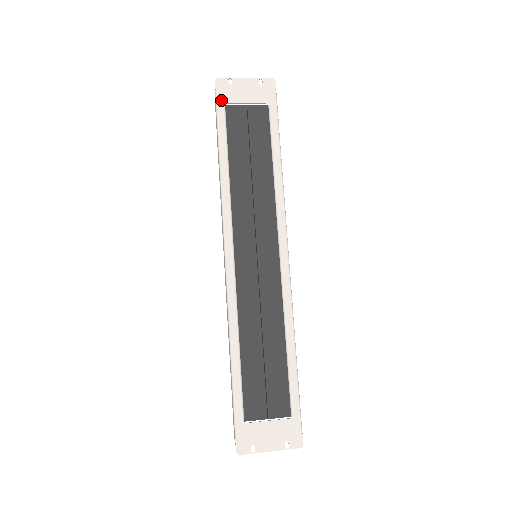
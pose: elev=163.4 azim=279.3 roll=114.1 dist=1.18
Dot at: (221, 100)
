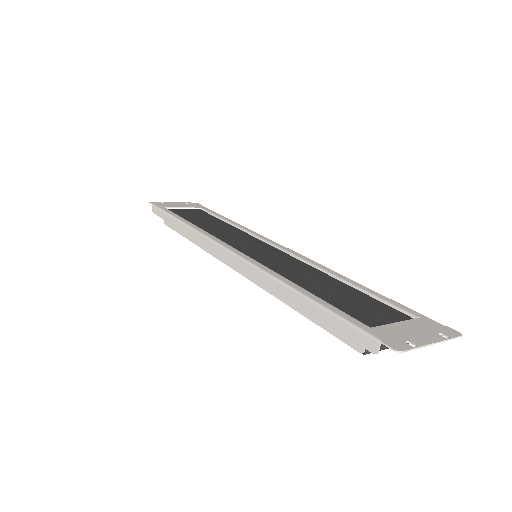
Dot at: (161, 206)
